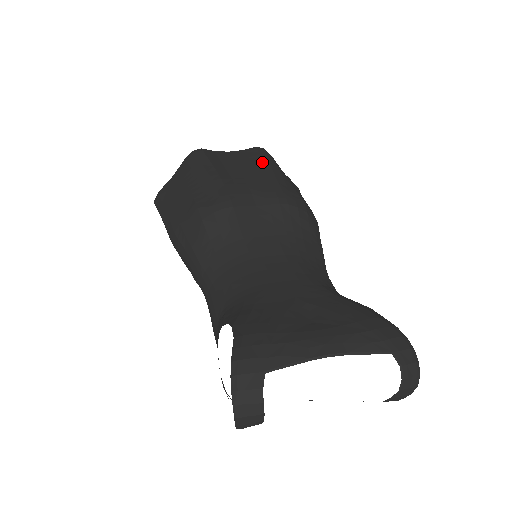
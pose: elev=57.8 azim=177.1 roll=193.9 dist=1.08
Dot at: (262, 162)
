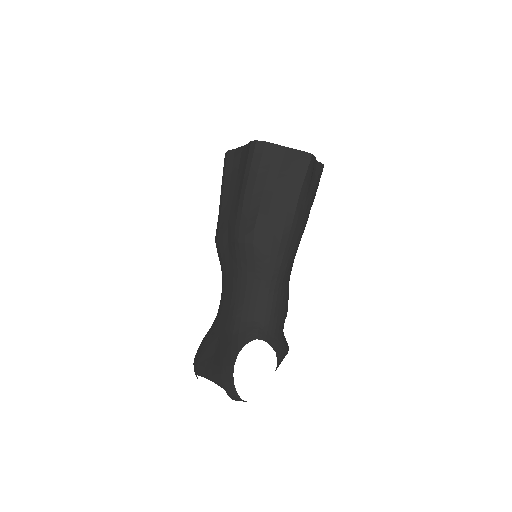
Dot at: (244, 175)
